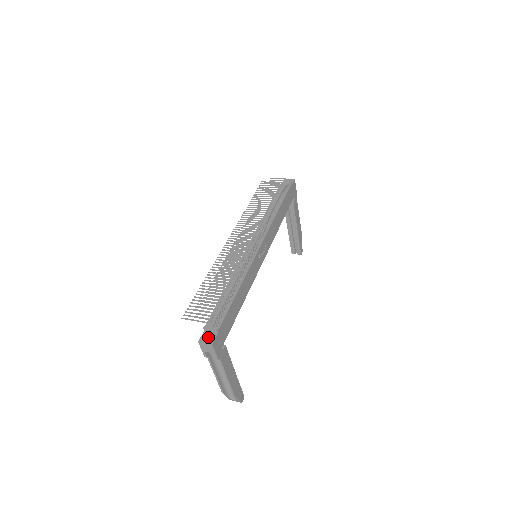
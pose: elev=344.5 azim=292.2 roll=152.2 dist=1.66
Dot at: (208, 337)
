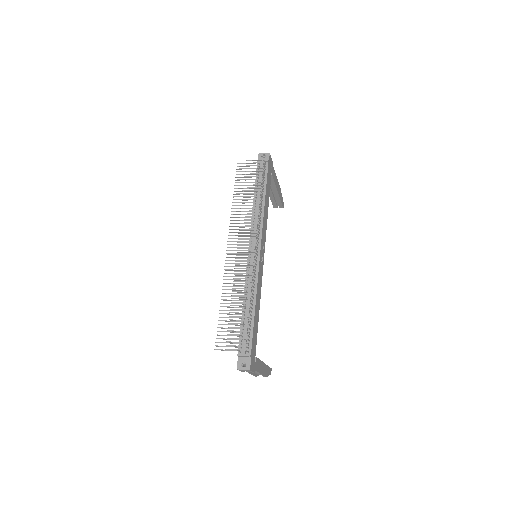
Dot at: (243, 362)
